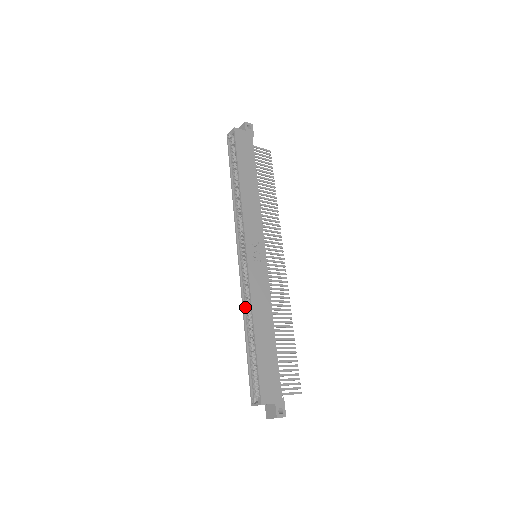
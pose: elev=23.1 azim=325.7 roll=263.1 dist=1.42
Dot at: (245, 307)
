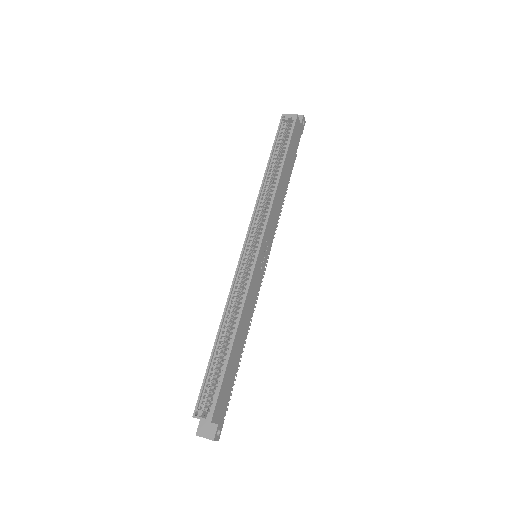
Dot at: (229, 305)
